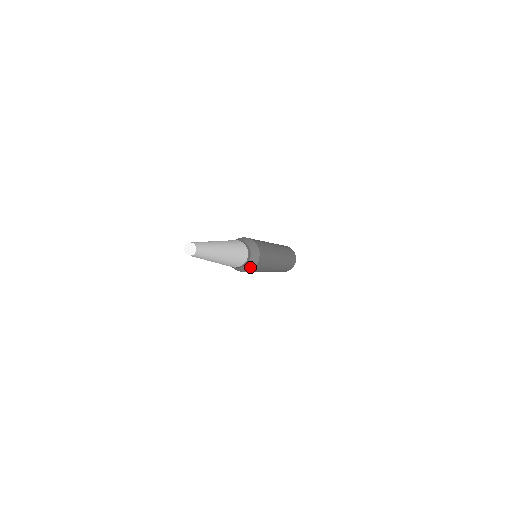
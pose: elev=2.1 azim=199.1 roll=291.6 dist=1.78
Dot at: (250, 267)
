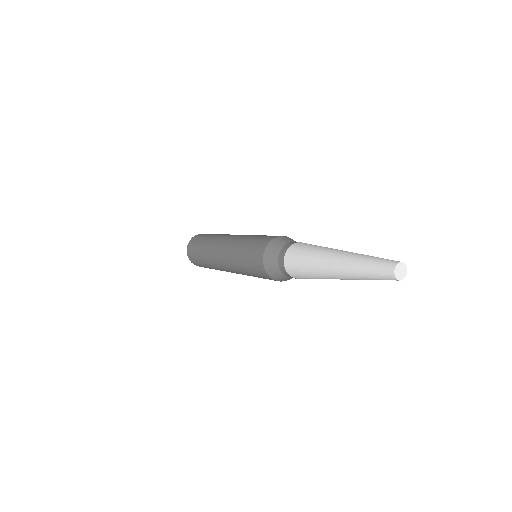
Dot at: (280, 279)
